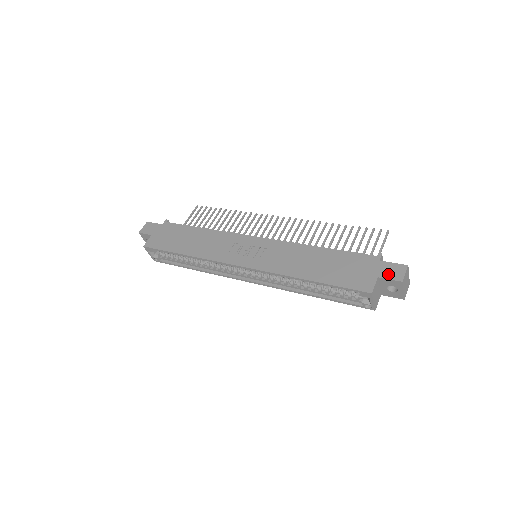
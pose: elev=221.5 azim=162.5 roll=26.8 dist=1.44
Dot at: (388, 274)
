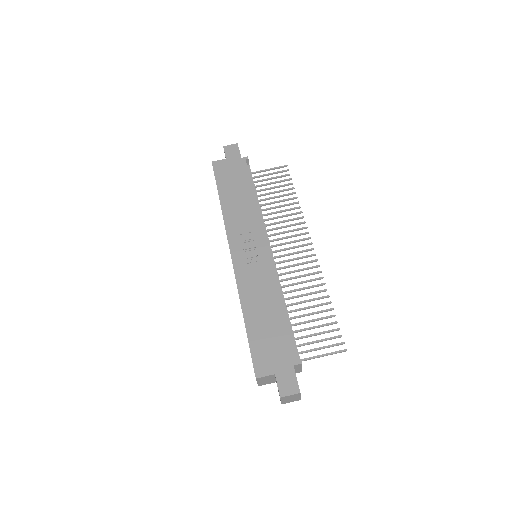
Dot at: (282, 381)
